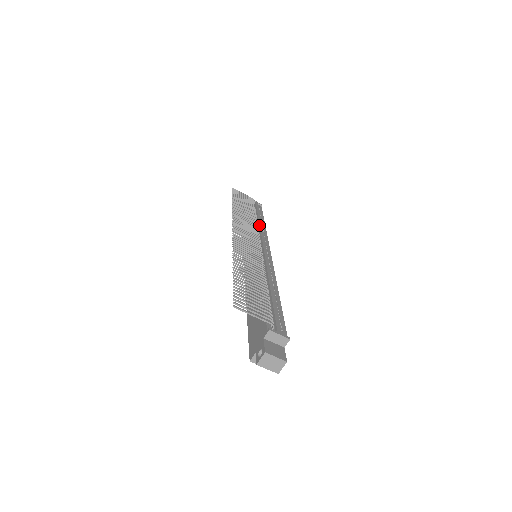
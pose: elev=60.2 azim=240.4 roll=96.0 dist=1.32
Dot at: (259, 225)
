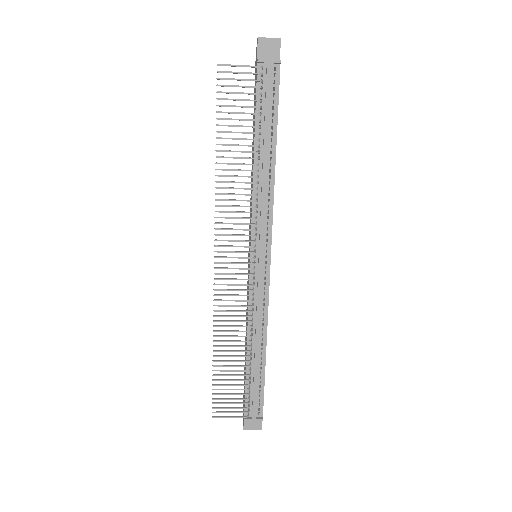
Dot at: (261, 184)
